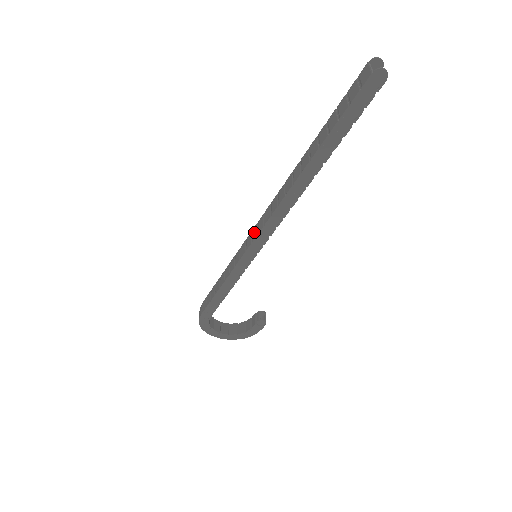
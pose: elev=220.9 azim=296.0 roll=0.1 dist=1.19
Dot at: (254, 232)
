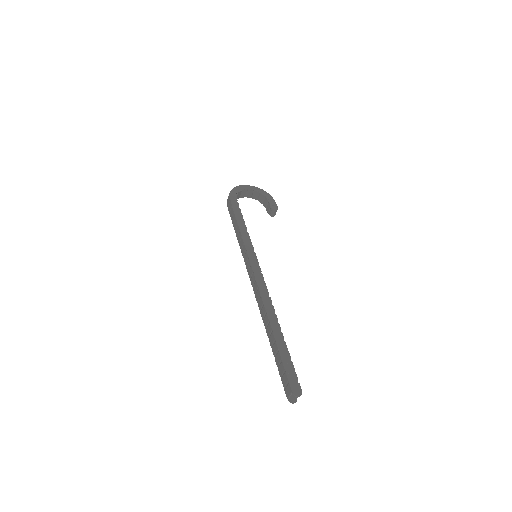
Dot at: (250, 271)
